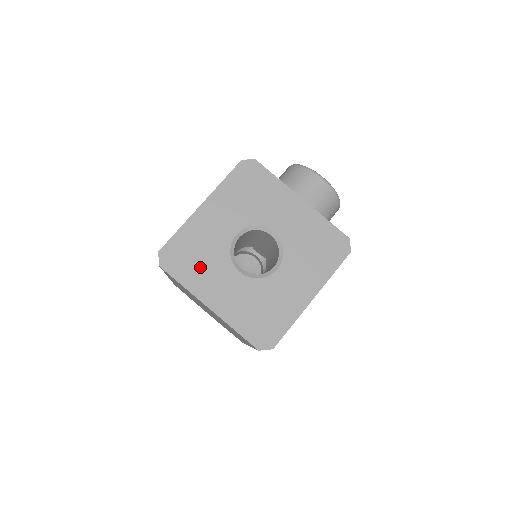
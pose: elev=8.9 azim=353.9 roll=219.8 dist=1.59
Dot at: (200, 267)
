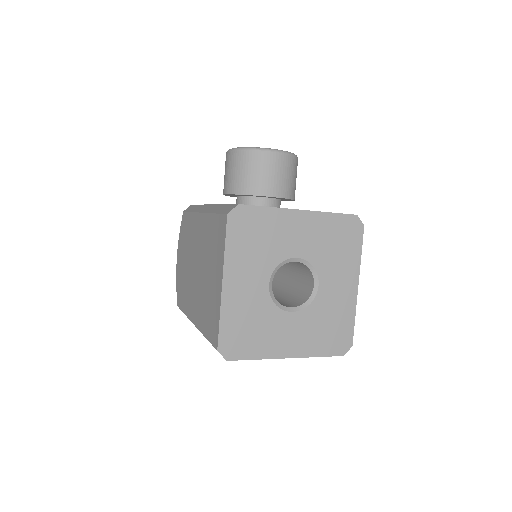
Dot at: (259, 334)
